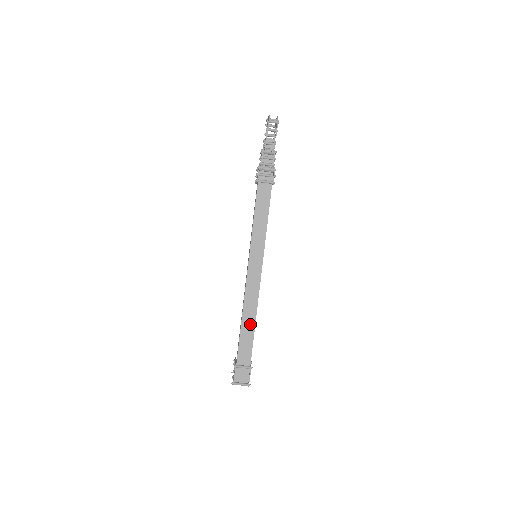
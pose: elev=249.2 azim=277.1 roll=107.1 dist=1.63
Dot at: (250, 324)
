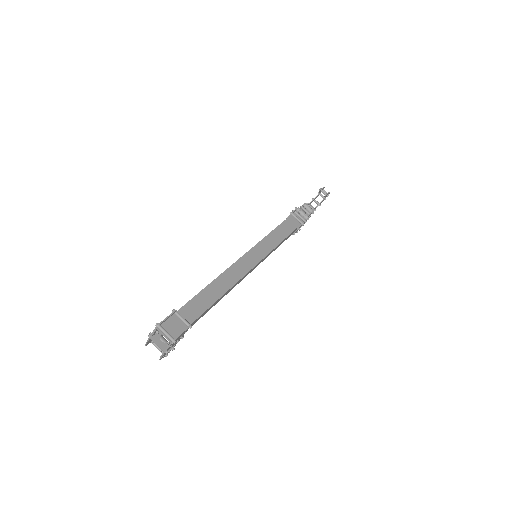
Dot at: (218, 291)
